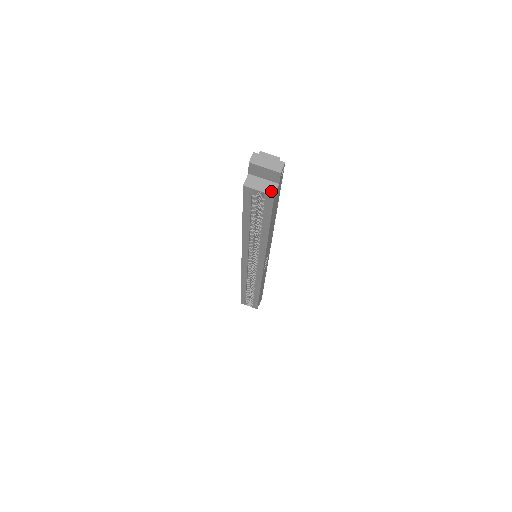
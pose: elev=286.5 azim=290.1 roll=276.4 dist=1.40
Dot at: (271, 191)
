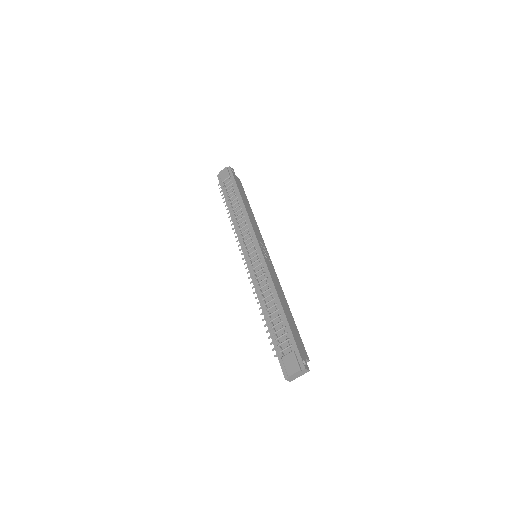
Dot at: occluded
